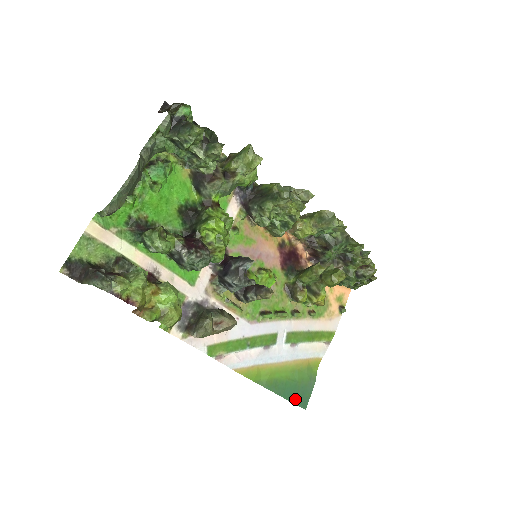
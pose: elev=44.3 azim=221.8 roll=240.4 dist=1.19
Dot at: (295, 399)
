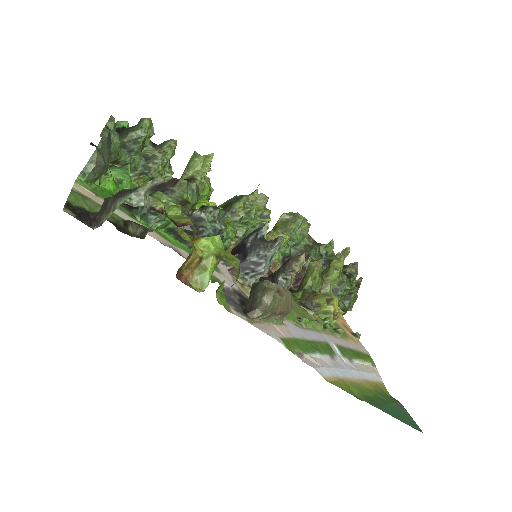
Dot at: (404, 420)
